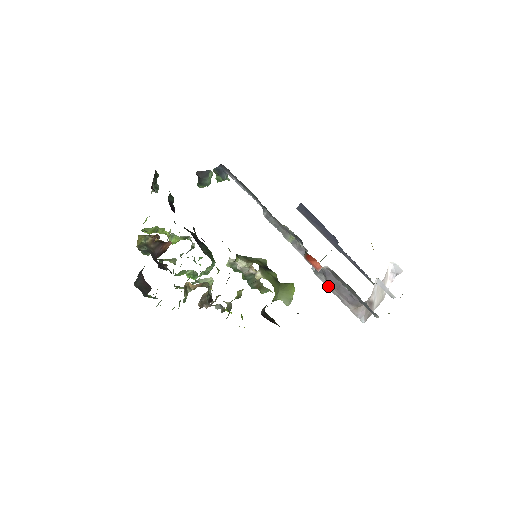
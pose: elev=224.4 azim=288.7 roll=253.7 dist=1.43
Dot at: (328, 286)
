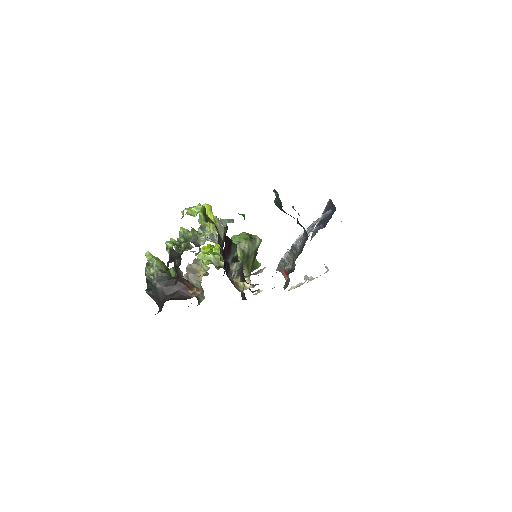
Dot at: (280, 263)
